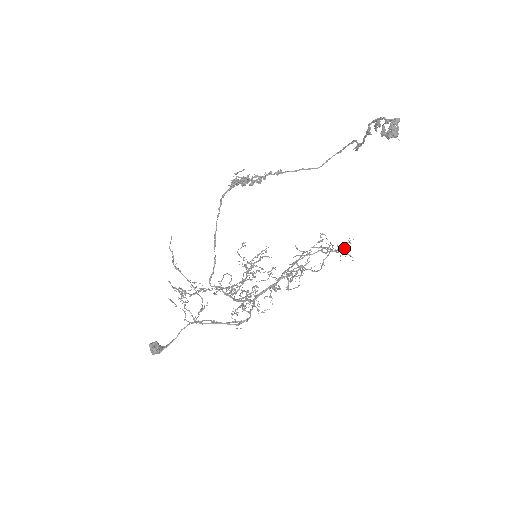
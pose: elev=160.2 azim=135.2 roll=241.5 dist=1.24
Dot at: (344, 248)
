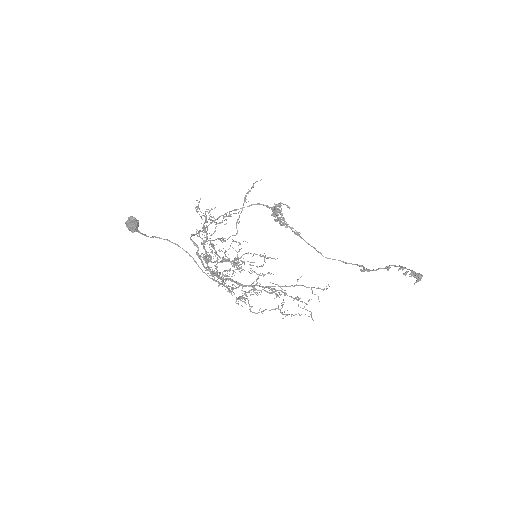
Dot at: occluded
